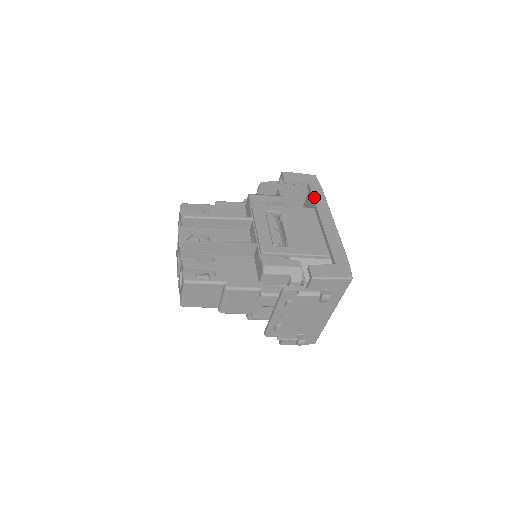
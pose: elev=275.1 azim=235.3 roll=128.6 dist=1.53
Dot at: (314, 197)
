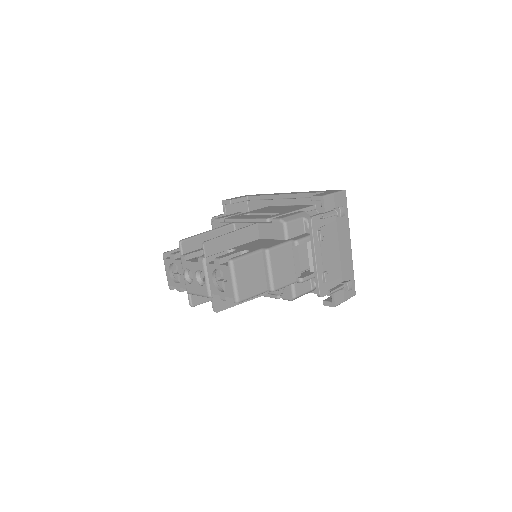
Dot at: (262, 195)
